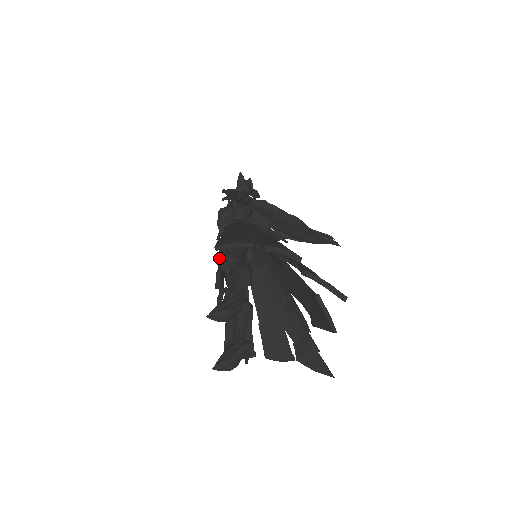
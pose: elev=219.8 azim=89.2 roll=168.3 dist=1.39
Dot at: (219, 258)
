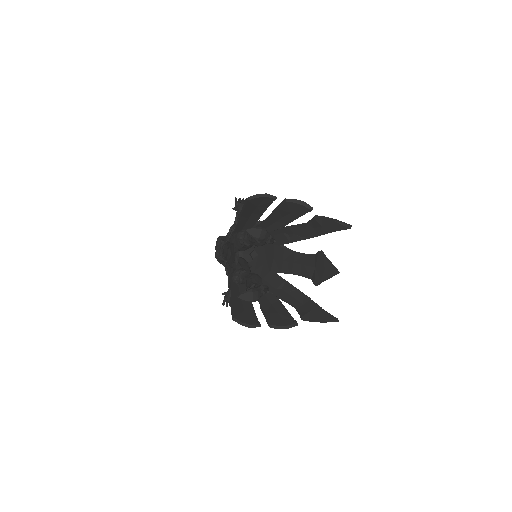
Dot at: (230, 245)
